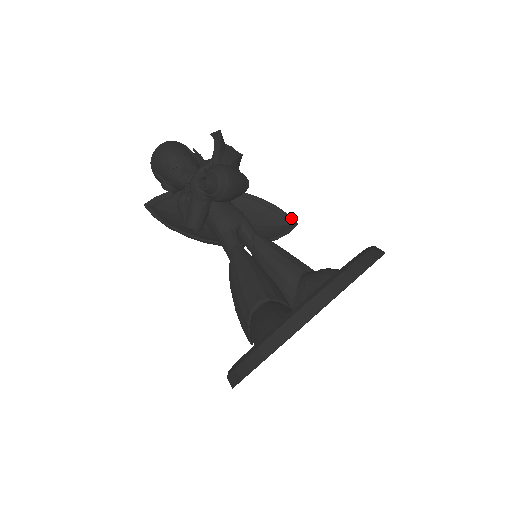
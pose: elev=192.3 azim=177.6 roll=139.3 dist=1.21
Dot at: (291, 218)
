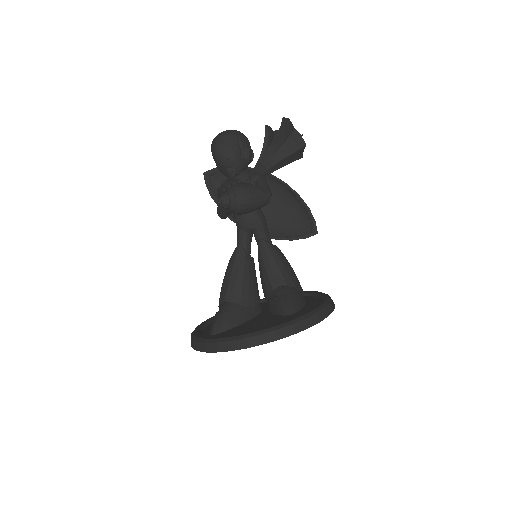
Dot at: (315, 225)
